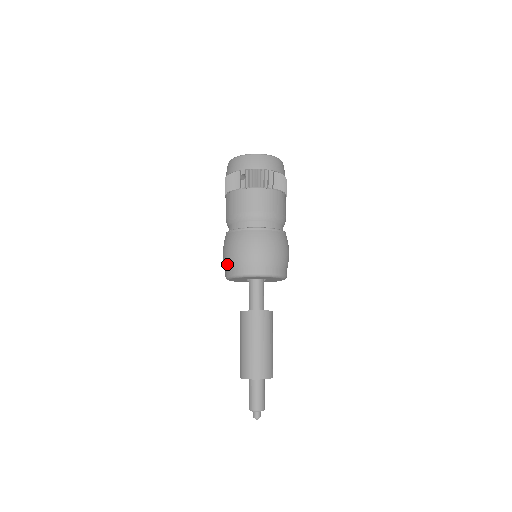
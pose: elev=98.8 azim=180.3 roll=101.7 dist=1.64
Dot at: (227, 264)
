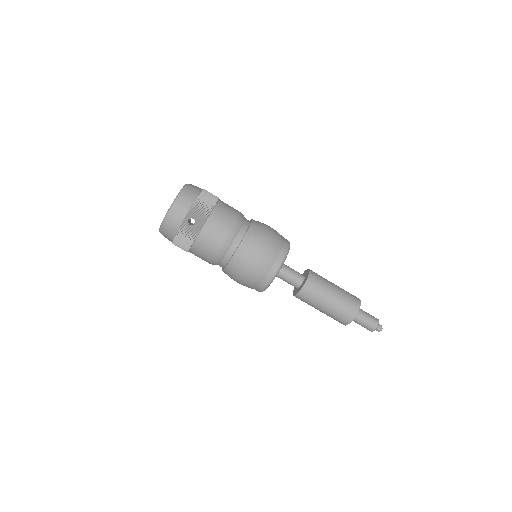
Dot at: (256, 282)
